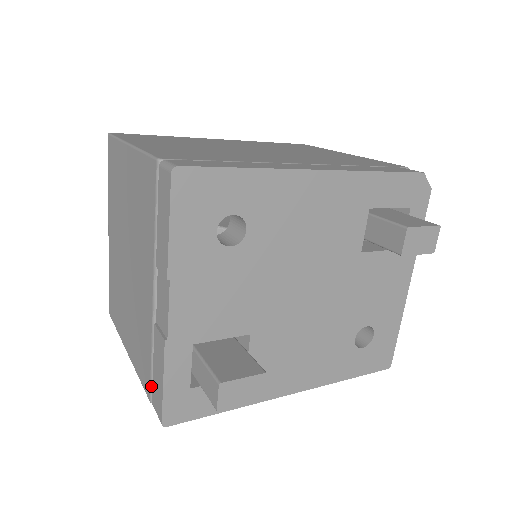
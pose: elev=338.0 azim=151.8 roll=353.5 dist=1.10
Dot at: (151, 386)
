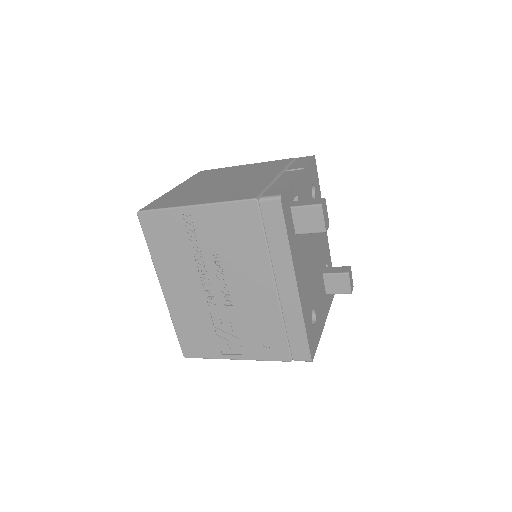
Dot at: (260, 194)
